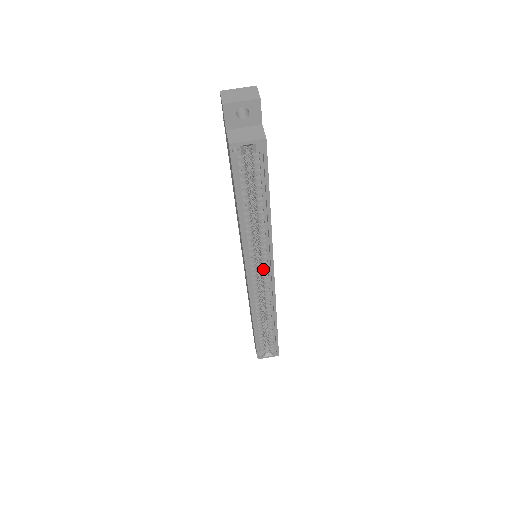
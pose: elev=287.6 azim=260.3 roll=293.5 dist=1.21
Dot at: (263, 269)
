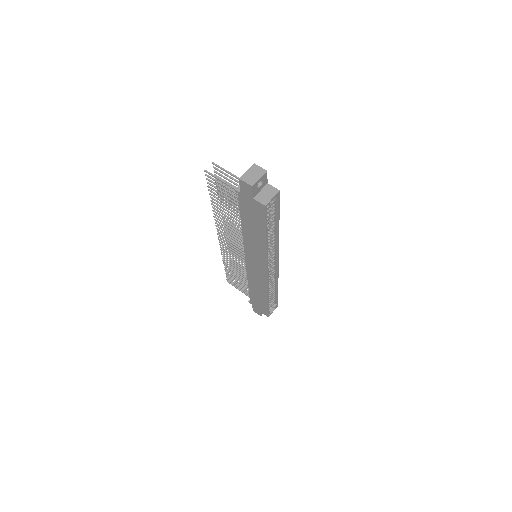
Dot at: (272, 260)
